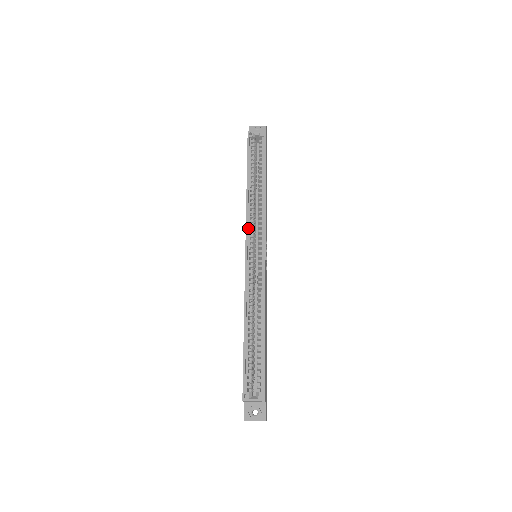
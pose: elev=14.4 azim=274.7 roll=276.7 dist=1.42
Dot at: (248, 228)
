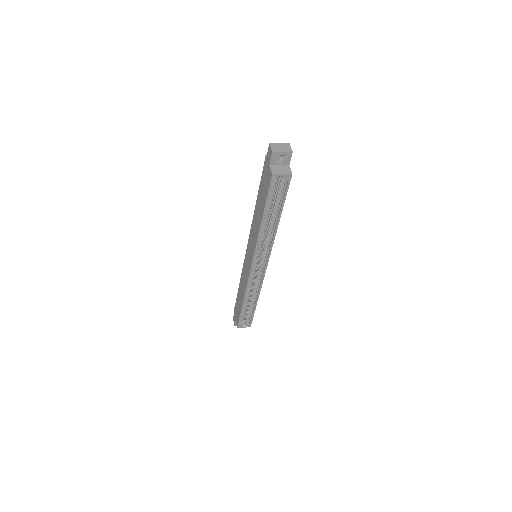
Dot at: (255, 252)
